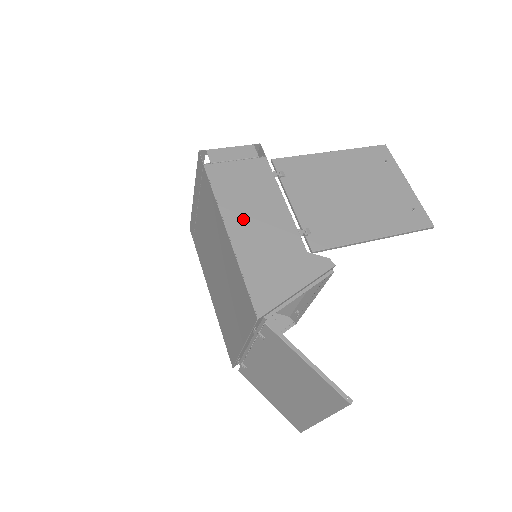
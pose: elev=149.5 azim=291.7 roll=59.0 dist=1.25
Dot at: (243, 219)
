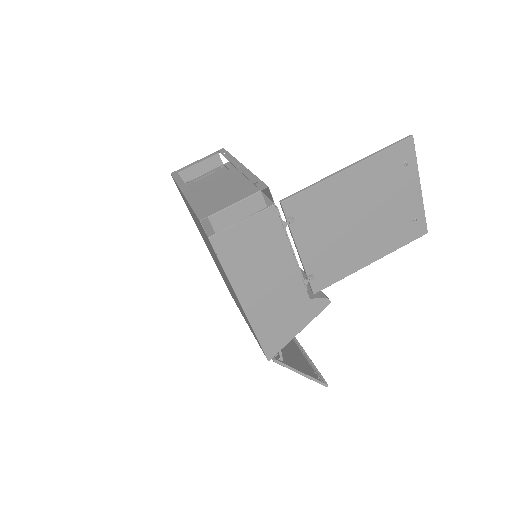
Dot at: (254, 287)
